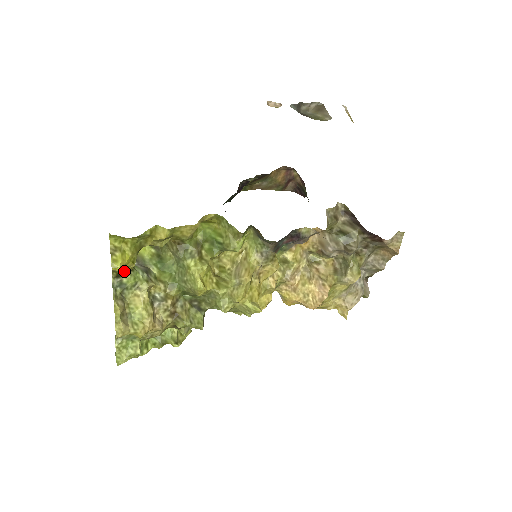
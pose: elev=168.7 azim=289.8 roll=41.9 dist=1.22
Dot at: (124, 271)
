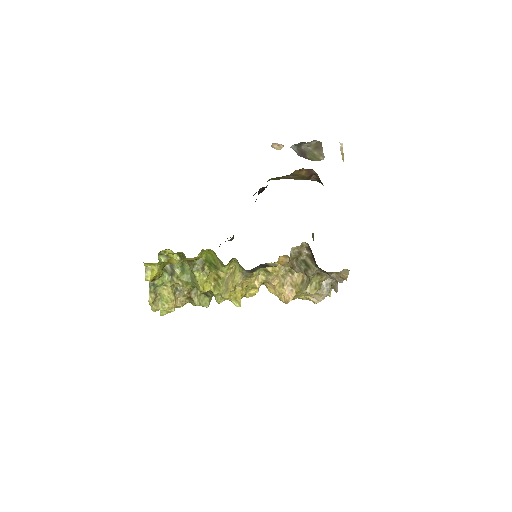
Dot at: (155, 278)
